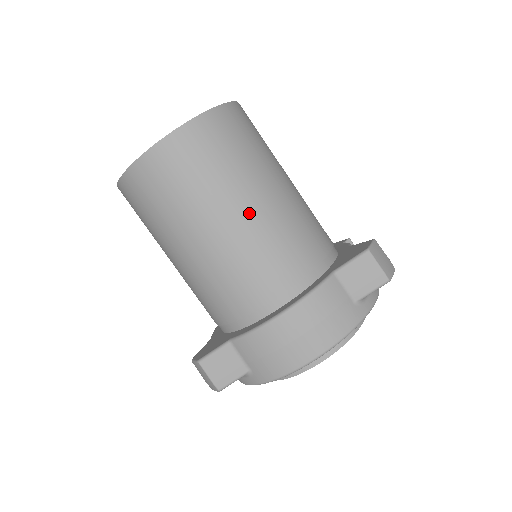
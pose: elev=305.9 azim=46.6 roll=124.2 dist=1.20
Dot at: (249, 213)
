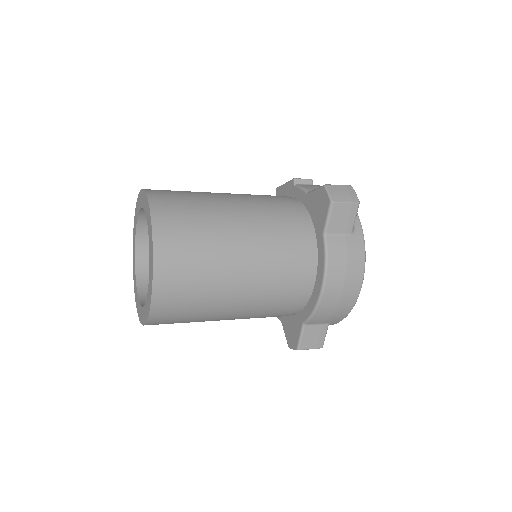
Dot at: (246, 263)
